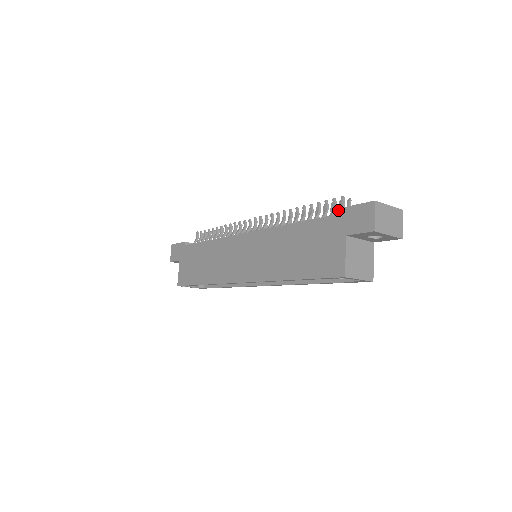
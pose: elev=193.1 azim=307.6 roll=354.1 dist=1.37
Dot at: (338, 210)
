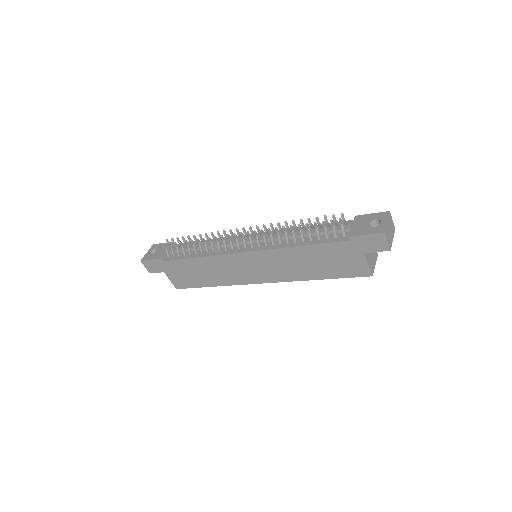
Dot at: (349, 238)
